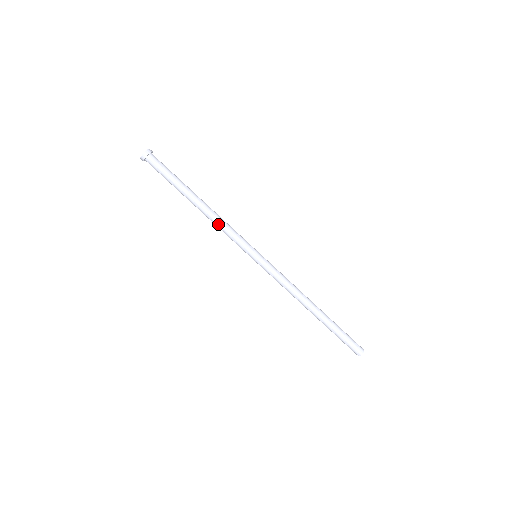
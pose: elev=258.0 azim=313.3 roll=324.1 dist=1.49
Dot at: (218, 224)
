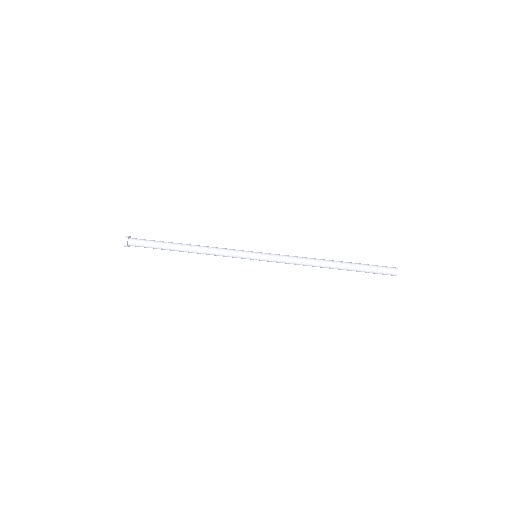
Dot at: (211, 247)
